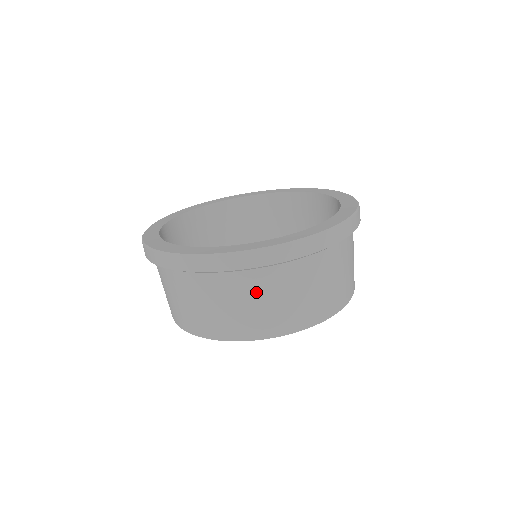
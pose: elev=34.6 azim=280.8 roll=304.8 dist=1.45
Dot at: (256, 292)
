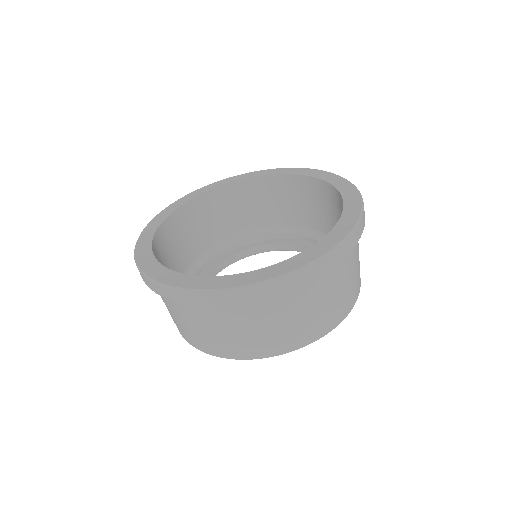
Dot at: (187, 316)
